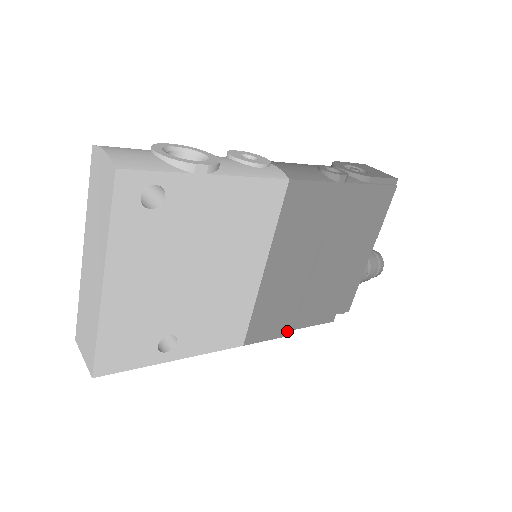
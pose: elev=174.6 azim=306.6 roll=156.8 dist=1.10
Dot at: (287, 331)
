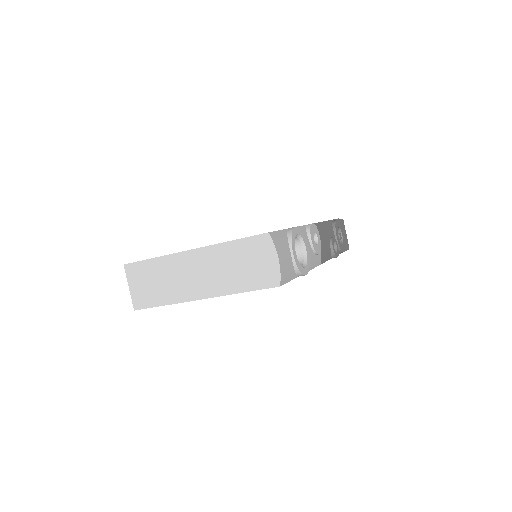
Dot at: occluded
